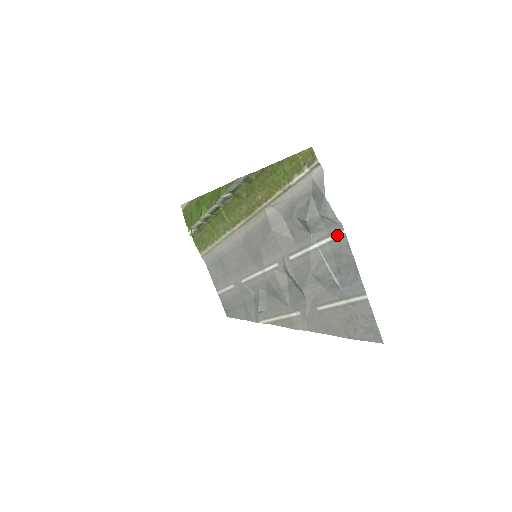
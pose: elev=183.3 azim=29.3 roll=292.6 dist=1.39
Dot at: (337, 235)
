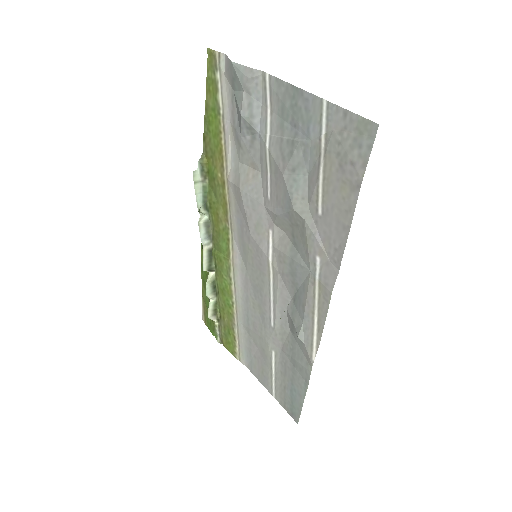
Dot at: (267, 90)
